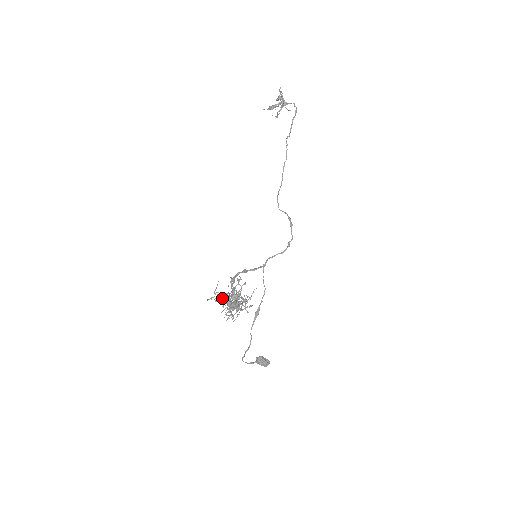
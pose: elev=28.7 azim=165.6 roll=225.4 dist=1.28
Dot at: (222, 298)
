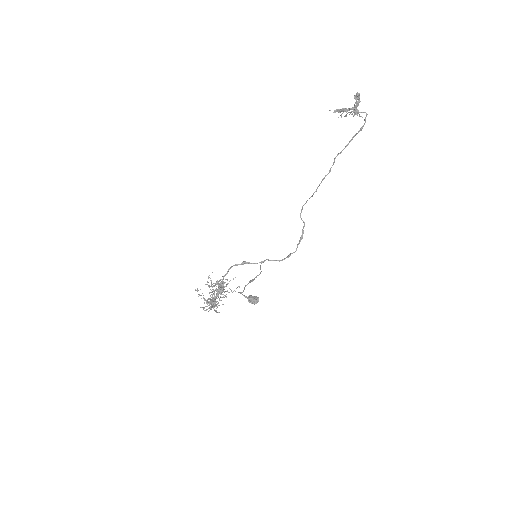
Dot at: occluded
